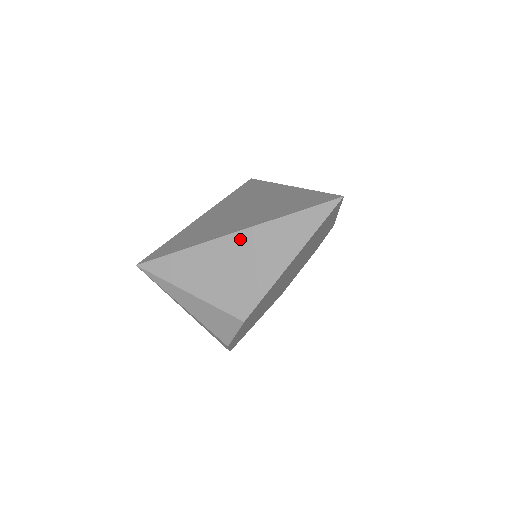
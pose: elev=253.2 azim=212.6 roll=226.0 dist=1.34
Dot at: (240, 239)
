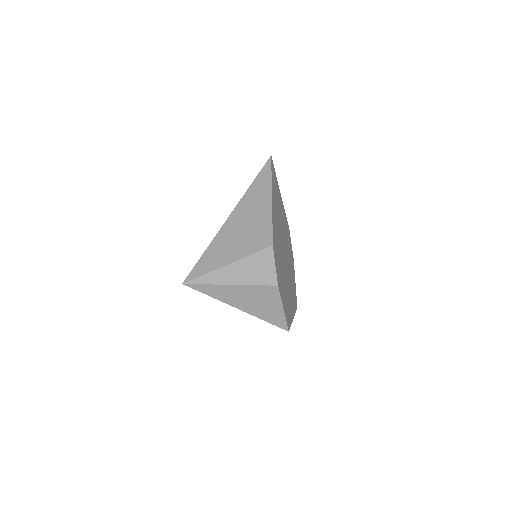
Dot at: (236, 214)
